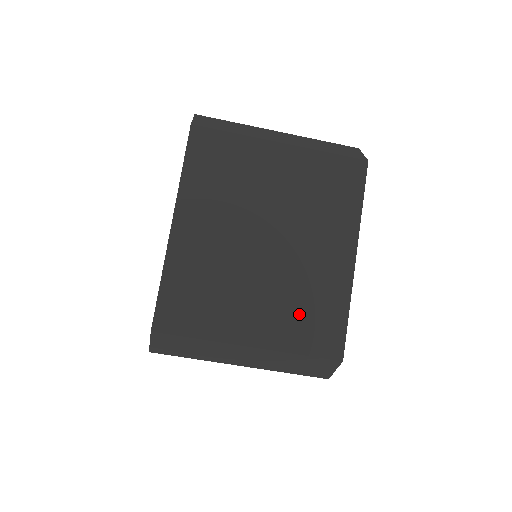
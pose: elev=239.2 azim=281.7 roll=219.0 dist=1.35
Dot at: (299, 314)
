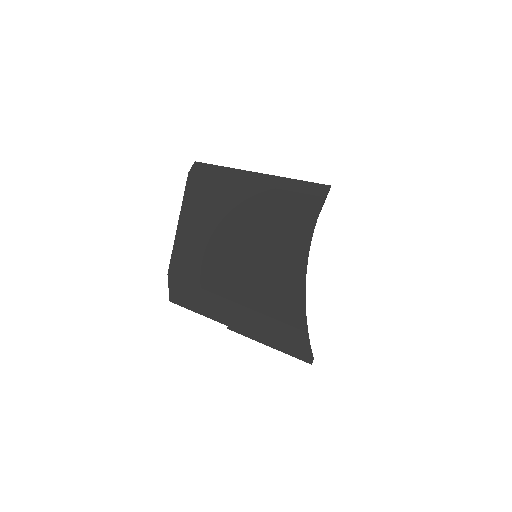
Dot at: occluded
